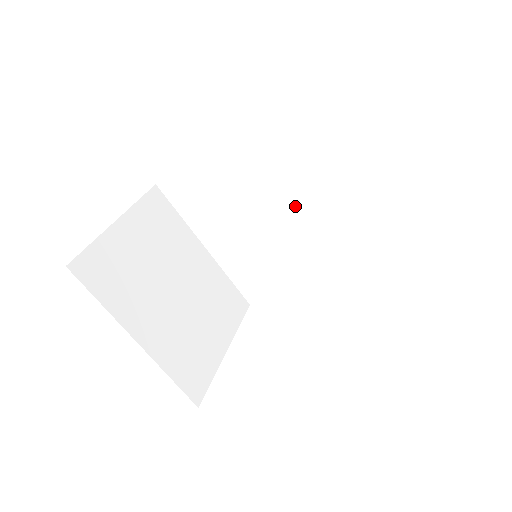
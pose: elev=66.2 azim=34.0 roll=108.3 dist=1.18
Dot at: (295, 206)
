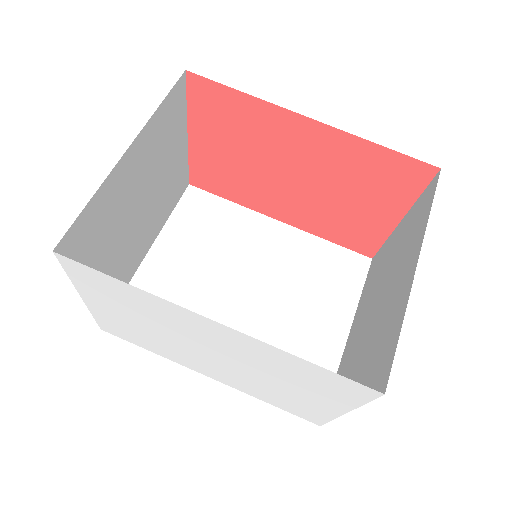
Dot at: (265, 299)
